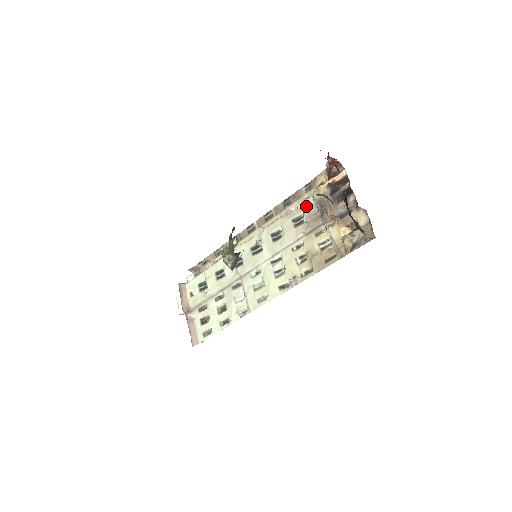
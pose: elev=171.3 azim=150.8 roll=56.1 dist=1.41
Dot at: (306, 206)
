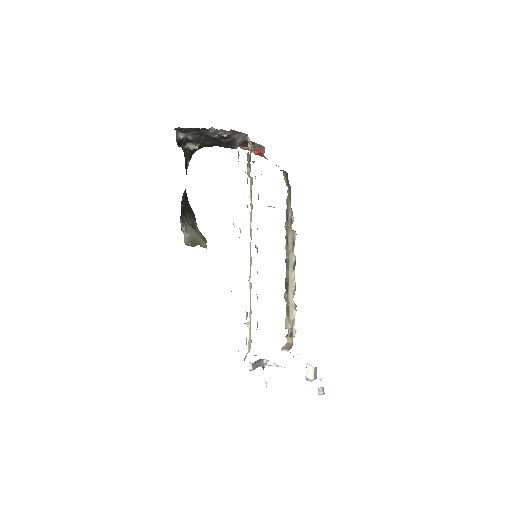
Dot at: occluded
